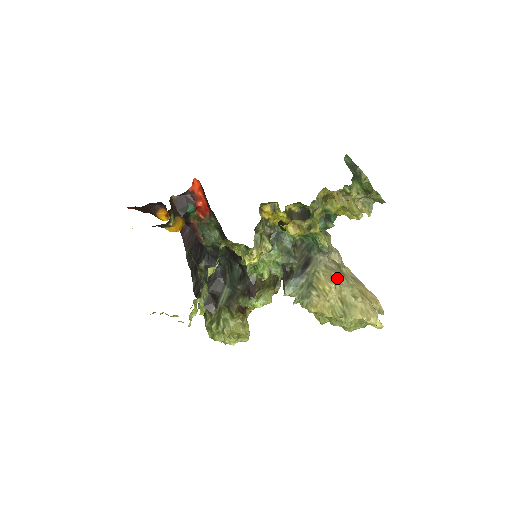
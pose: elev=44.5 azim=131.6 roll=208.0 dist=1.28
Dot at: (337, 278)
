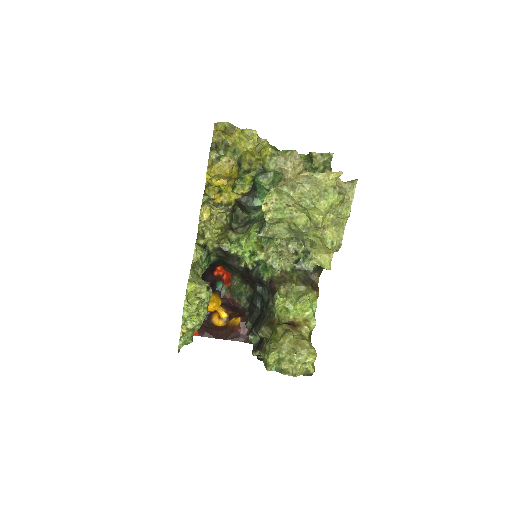
Dot at: occluded
